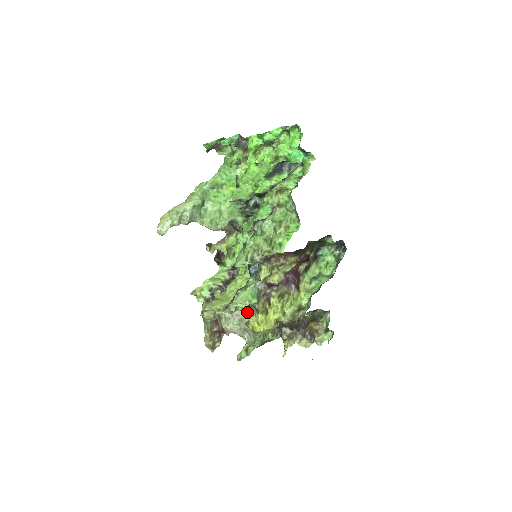
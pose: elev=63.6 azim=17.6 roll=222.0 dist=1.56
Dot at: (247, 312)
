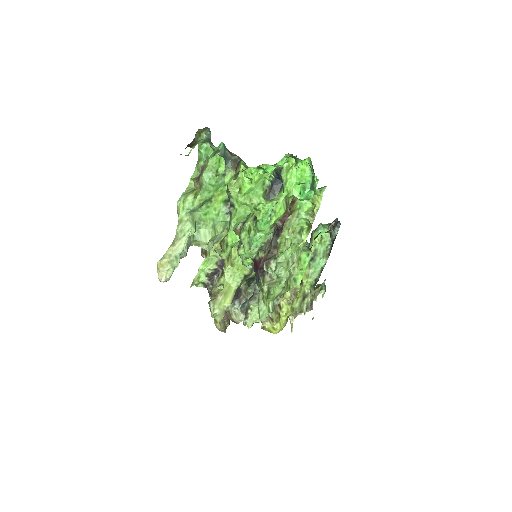
Dot at: occluded
